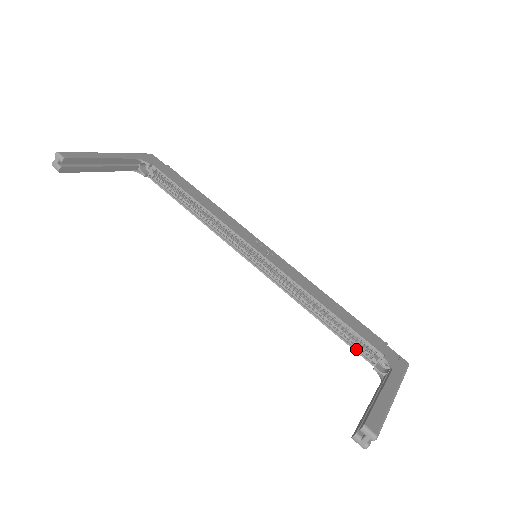
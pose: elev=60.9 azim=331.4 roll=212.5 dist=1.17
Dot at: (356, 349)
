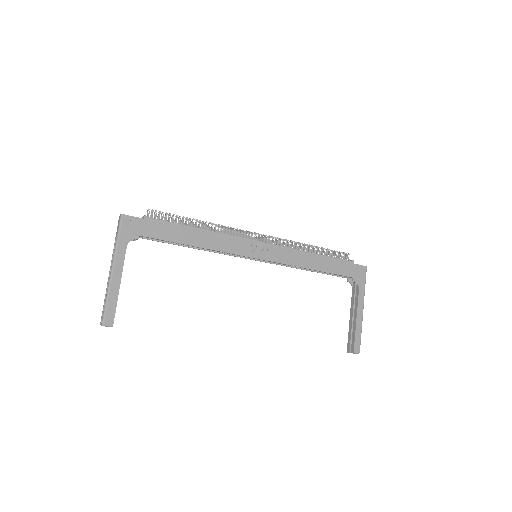
Dot at: (335, 275)
